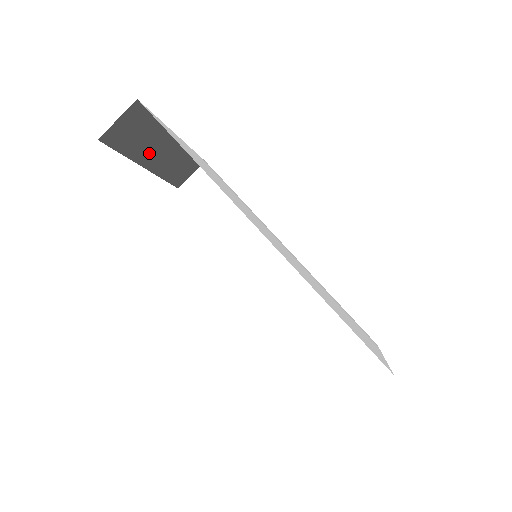
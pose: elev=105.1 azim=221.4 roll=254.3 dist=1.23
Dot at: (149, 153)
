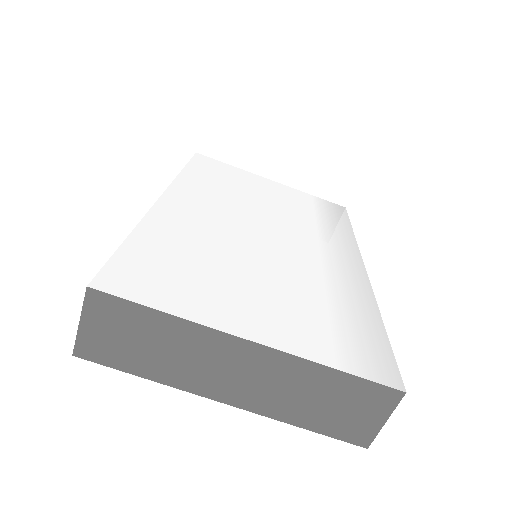
Dot at: occluded
